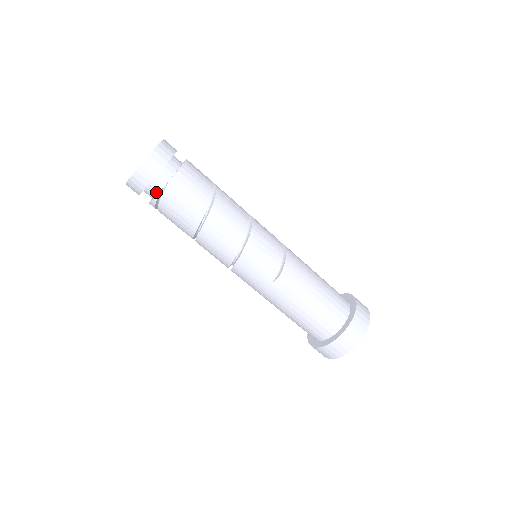
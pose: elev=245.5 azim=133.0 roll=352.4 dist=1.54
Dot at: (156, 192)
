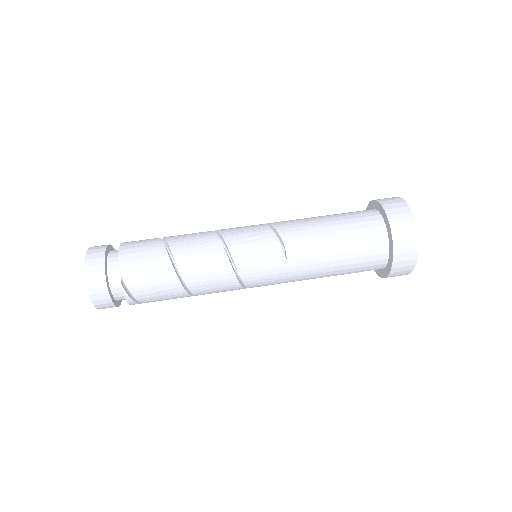
Dot at: occluded
